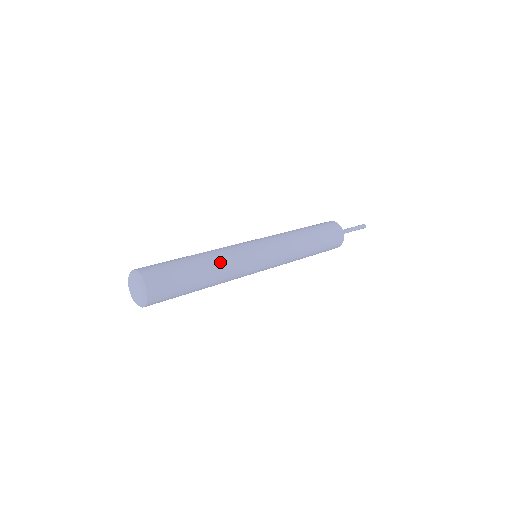
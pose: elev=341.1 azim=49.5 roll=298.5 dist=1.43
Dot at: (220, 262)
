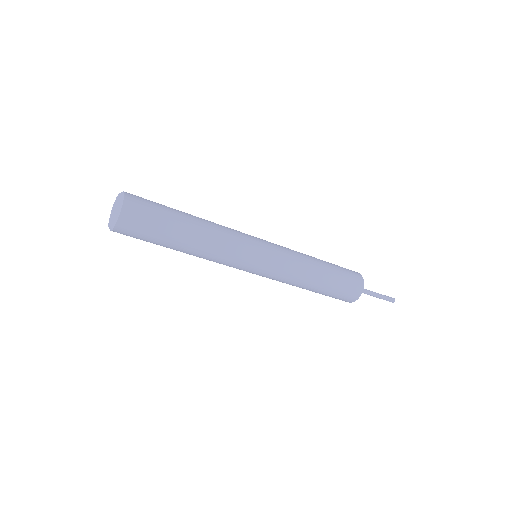
Dot at: occluded
